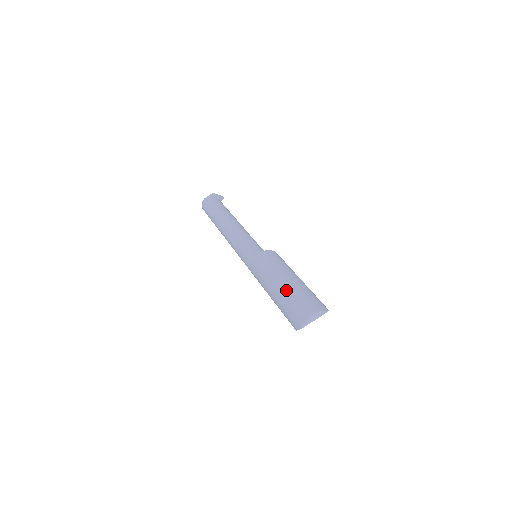
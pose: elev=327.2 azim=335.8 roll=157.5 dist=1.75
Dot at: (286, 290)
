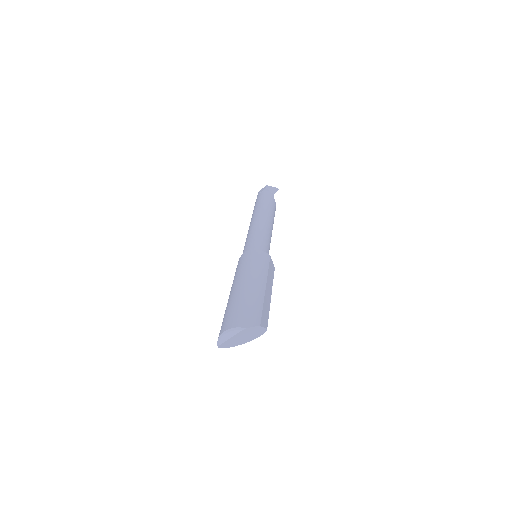
Dot at: (229, 299)
